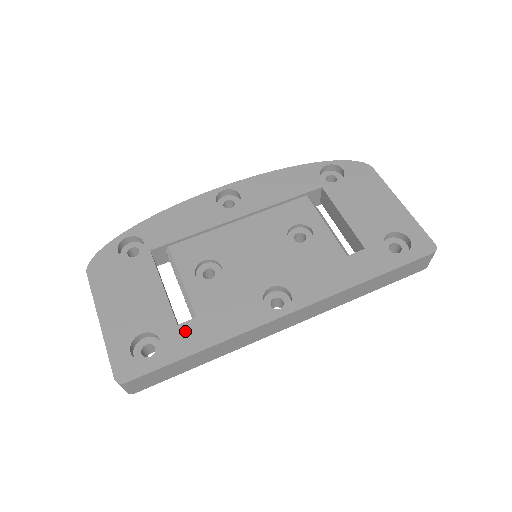
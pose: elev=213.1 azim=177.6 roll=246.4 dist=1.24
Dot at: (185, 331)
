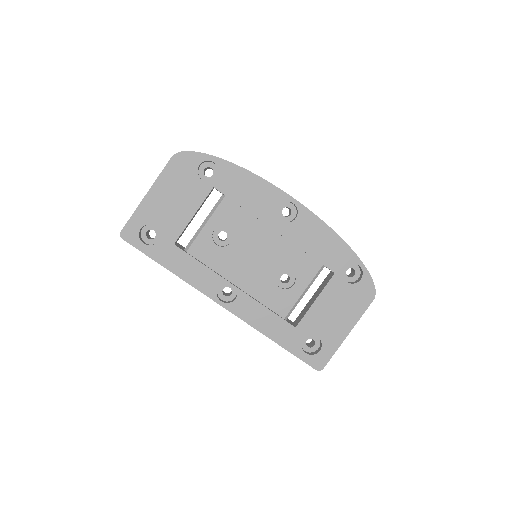
Dot at: (173, 252)
